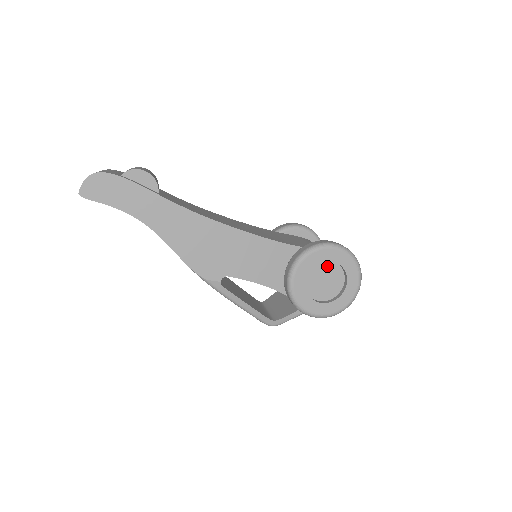
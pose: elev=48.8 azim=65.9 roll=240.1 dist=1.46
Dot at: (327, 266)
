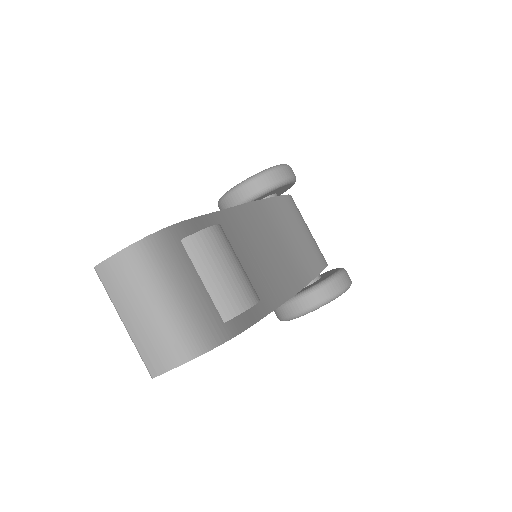
Dot at: occluded
